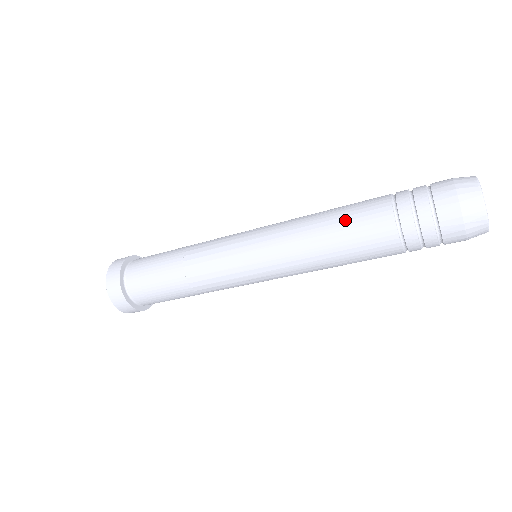
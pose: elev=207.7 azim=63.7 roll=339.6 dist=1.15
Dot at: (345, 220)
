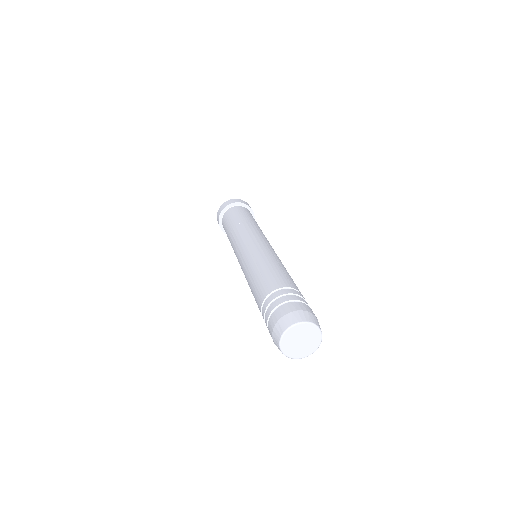
Dot at: (254, 287)
